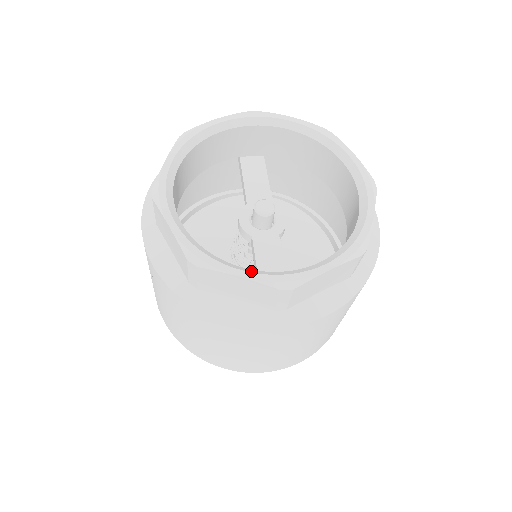
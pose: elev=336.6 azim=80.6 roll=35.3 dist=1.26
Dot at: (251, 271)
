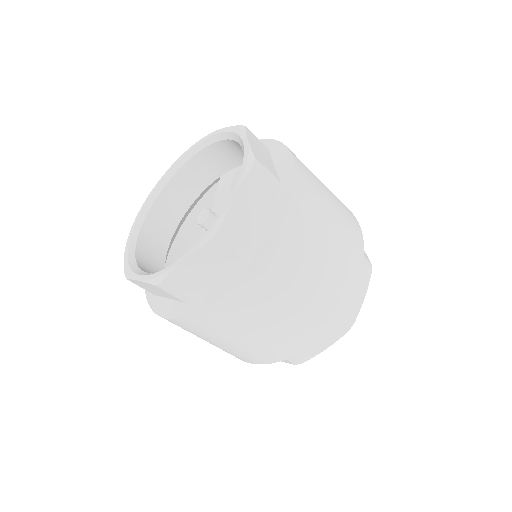
Dot at: (146, 274)
